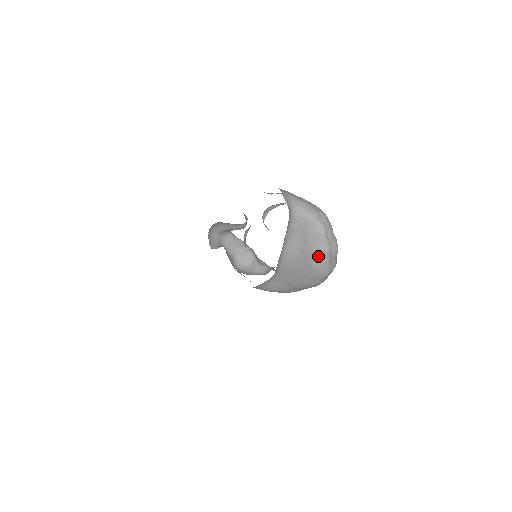
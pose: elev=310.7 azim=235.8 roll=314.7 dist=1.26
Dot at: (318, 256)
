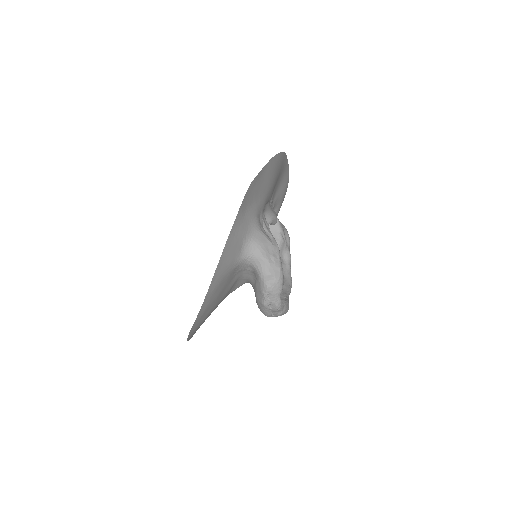
Dot at: (259, 302)
